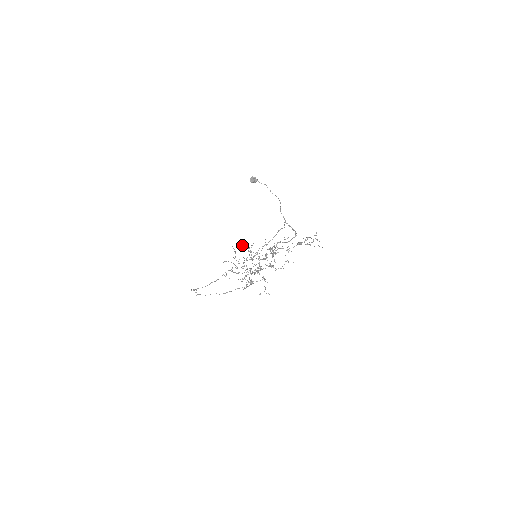
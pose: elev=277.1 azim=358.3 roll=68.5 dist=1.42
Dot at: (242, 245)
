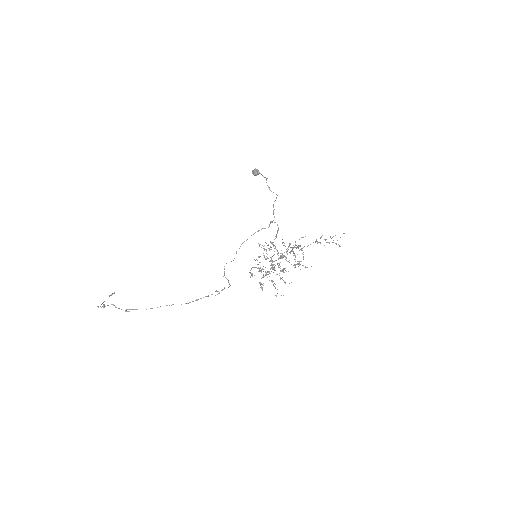
Dot at: (265, 242)
